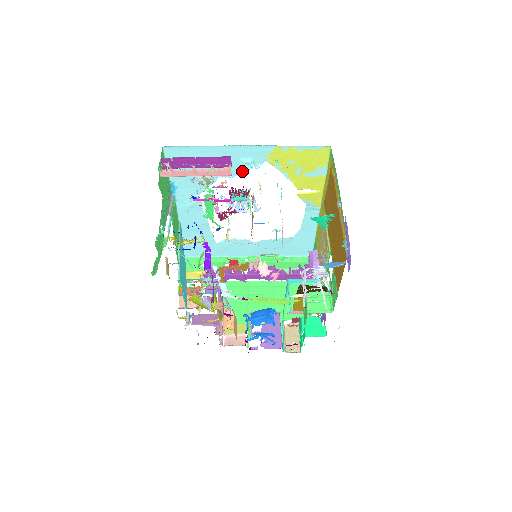
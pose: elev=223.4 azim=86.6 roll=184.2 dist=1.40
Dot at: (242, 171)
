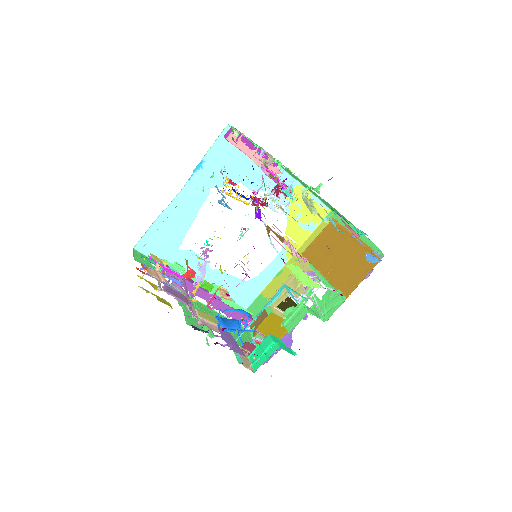
Dot at: occluded
